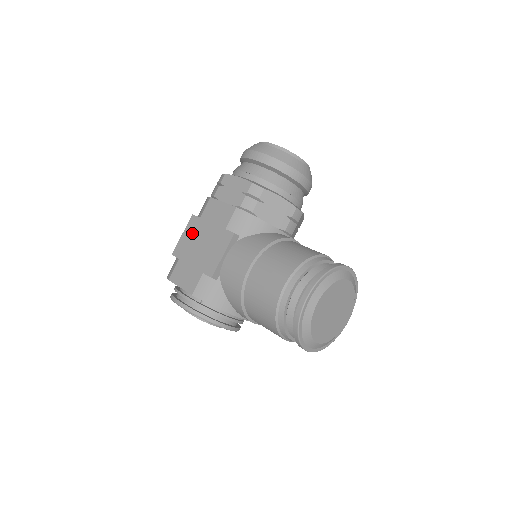
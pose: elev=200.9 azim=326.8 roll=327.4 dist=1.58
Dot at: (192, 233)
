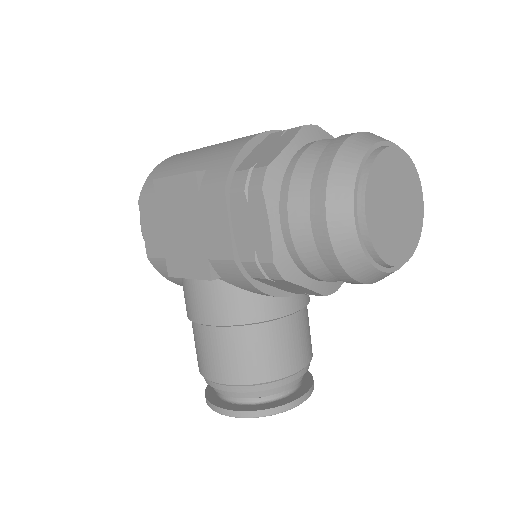
Dot at: (181, 196)
